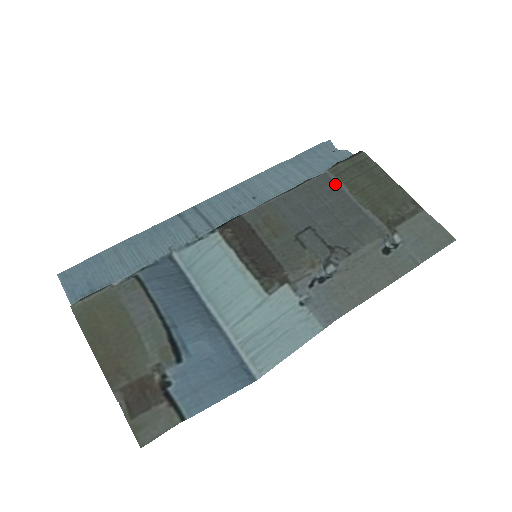
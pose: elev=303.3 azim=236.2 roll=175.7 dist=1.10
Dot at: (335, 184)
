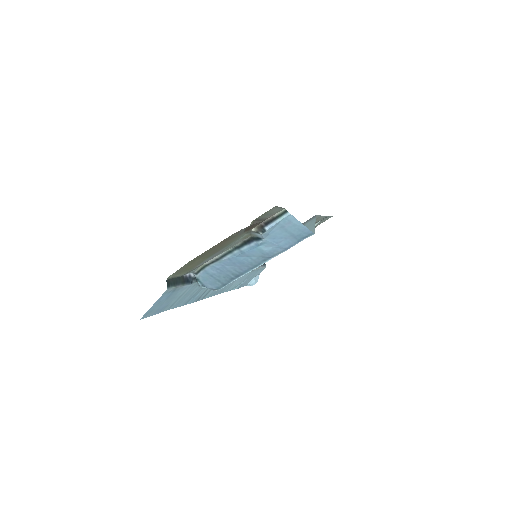
Dot at: occluded
